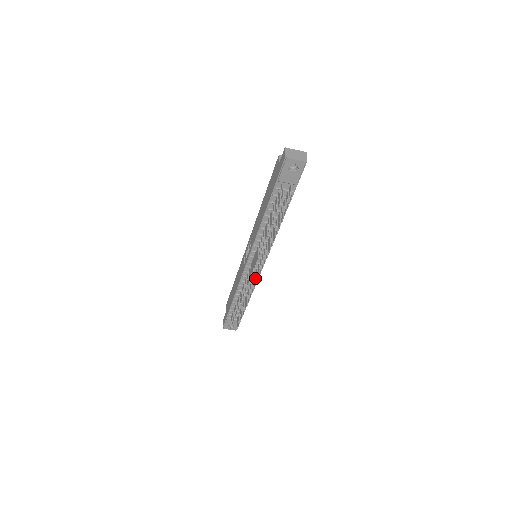
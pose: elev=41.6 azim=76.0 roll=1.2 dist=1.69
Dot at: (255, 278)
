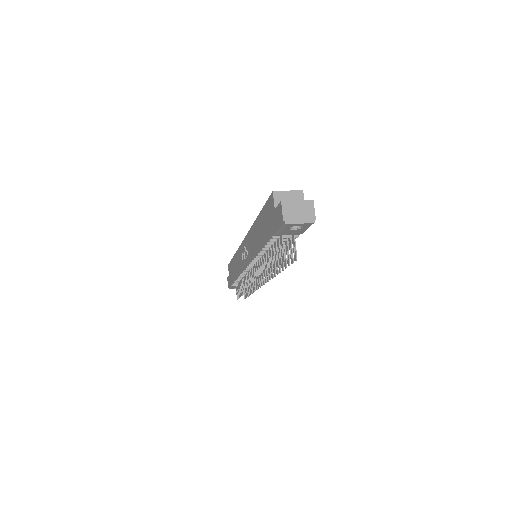
Dot at: occluded
